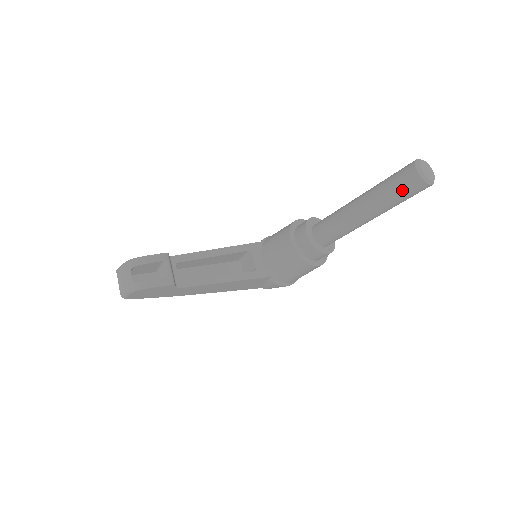
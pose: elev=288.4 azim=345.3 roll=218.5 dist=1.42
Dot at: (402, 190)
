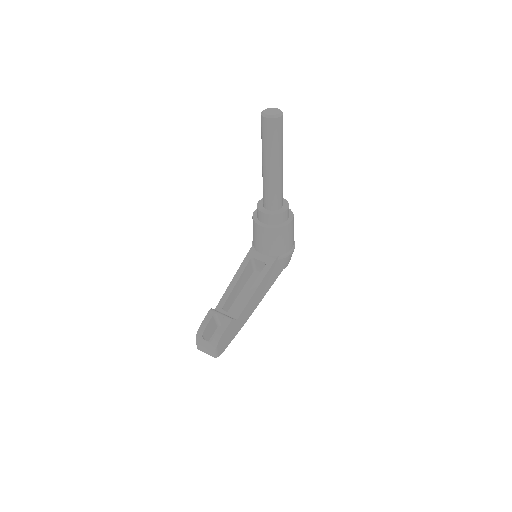
Dot at: (273, 135)
